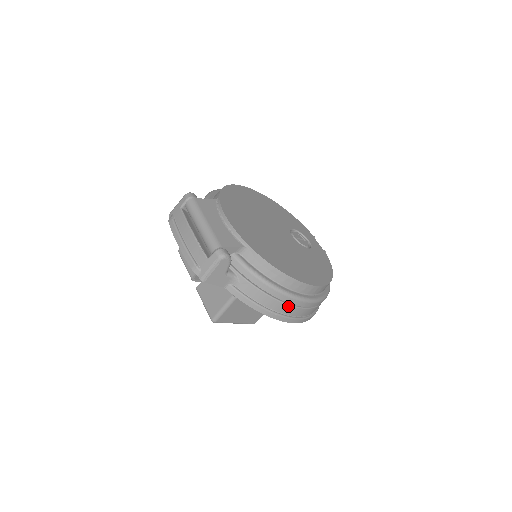
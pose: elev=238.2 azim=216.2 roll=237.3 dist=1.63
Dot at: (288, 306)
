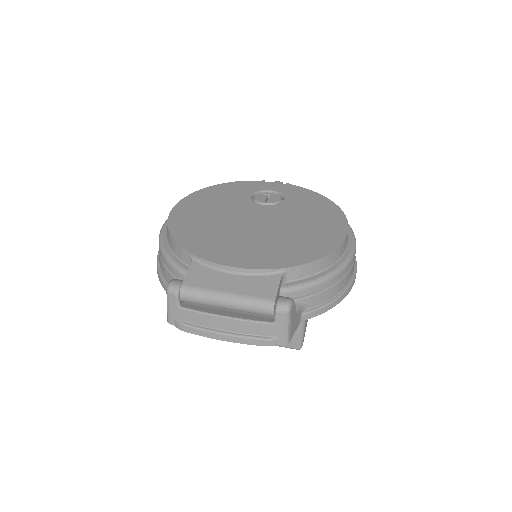
Dot at: (350, 270)
